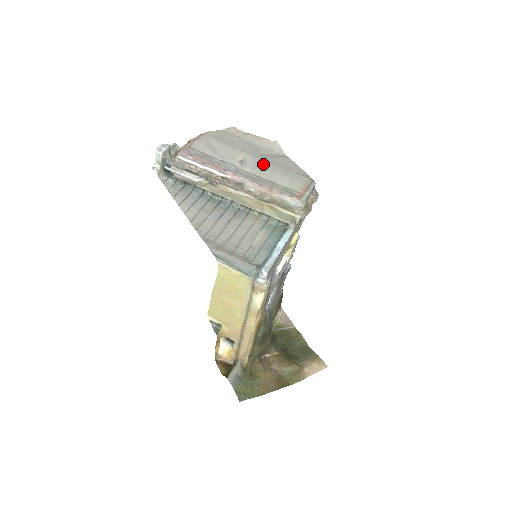
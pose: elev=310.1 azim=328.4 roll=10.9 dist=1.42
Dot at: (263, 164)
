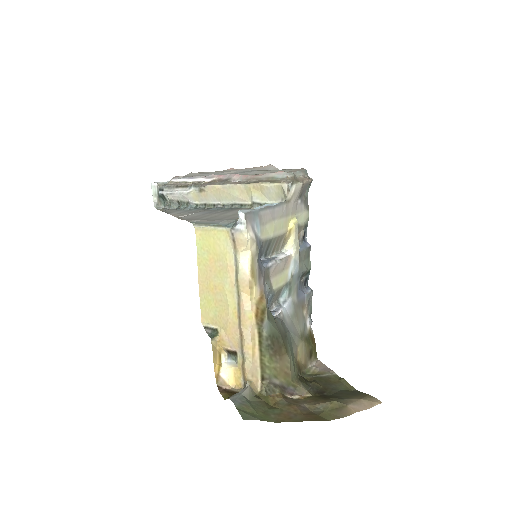
Dot at: occluded
